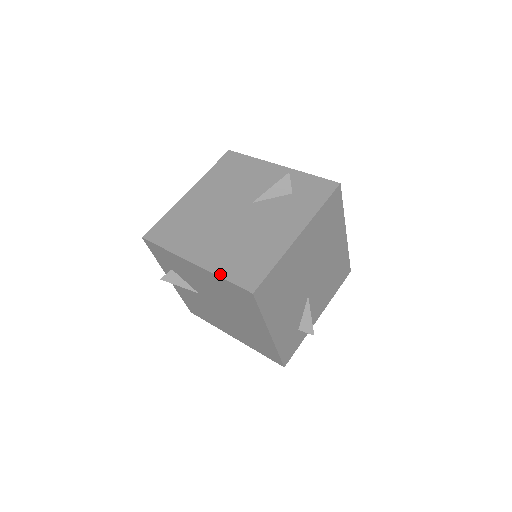
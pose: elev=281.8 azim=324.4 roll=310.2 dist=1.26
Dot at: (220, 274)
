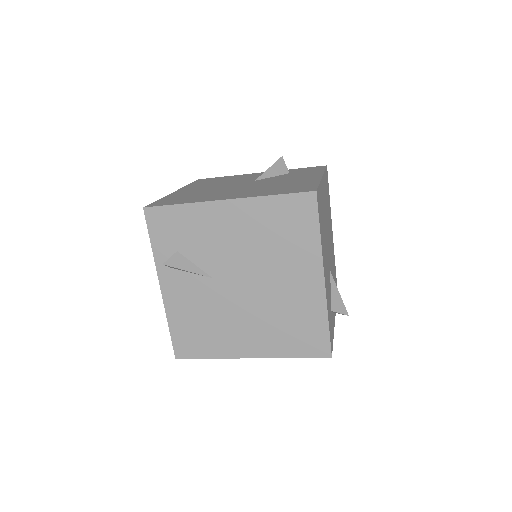
Dot at: (266, 195)
